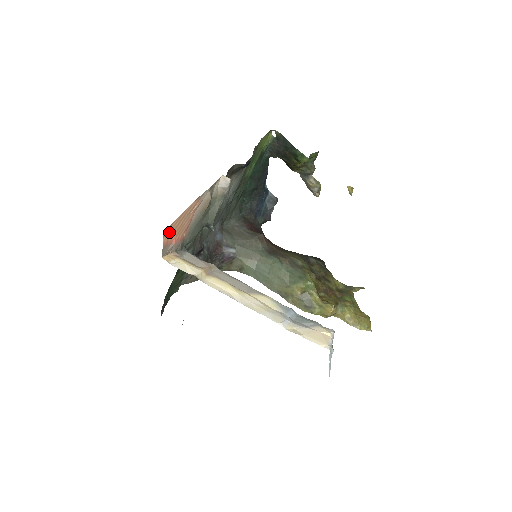
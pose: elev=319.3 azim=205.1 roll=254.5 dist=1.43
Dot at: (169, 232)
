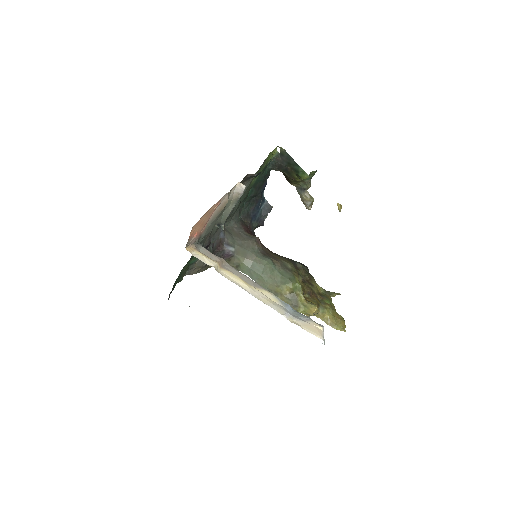
Dot at: (195, 227)
